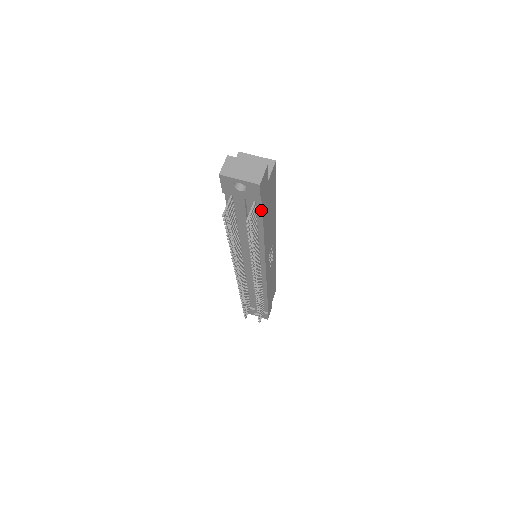
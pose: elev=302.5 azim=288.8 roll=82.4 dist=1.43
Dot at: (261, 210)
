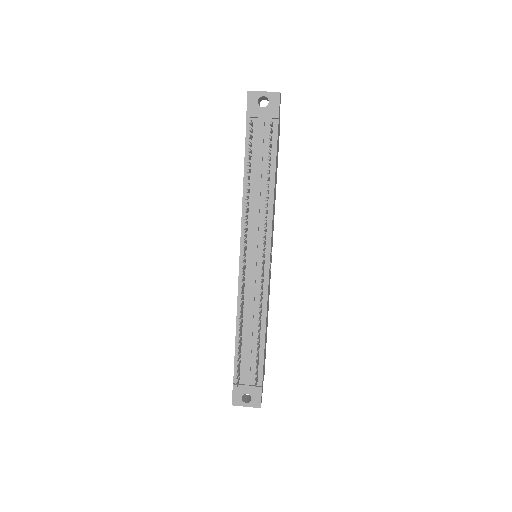
Dot at: (276, 135)
